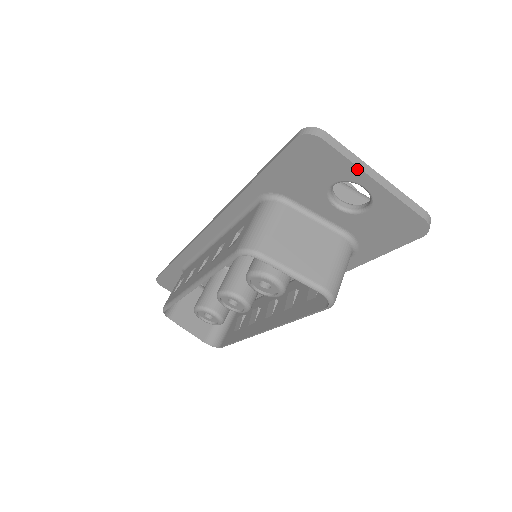
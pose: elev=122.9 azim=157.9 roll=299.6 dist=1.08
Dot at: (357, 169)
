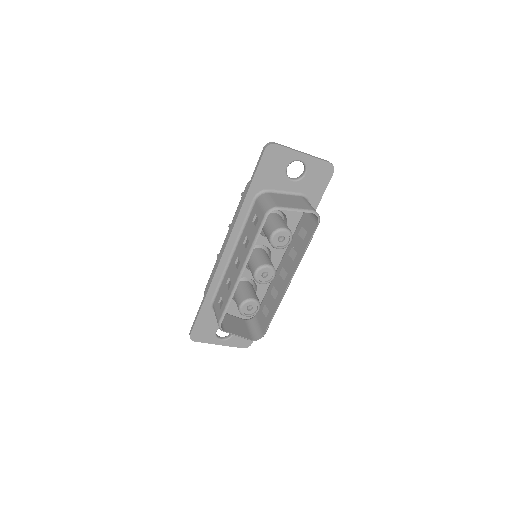
Dot at: (295, 152)
